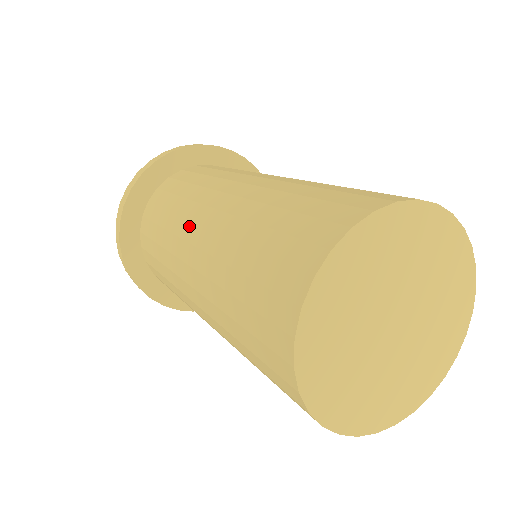
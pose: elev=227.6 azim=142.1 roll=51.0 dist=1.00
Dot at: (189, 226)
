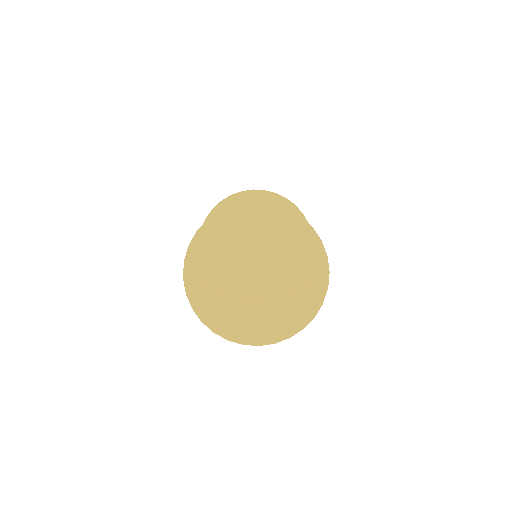
Dot at: occluded
